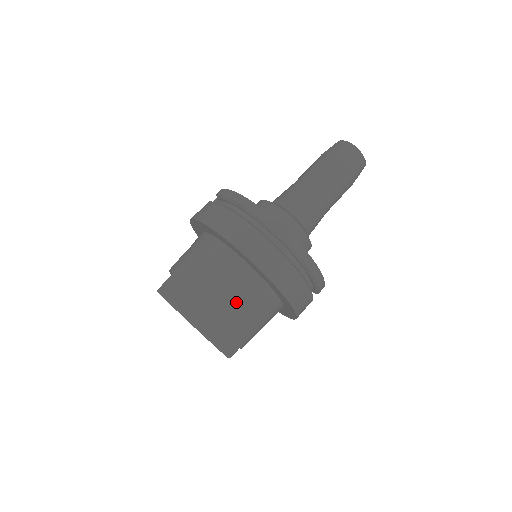
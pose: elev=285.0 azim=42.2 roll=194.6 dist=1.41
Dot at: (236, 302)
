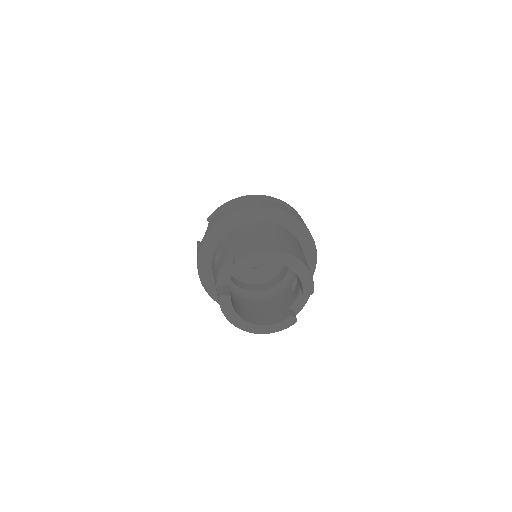
Dot at: (291, 241)
